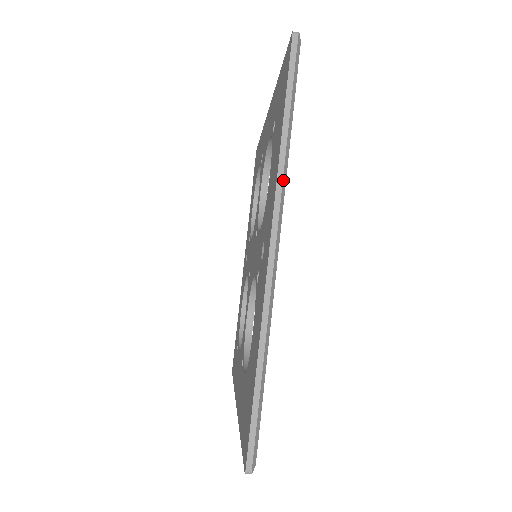
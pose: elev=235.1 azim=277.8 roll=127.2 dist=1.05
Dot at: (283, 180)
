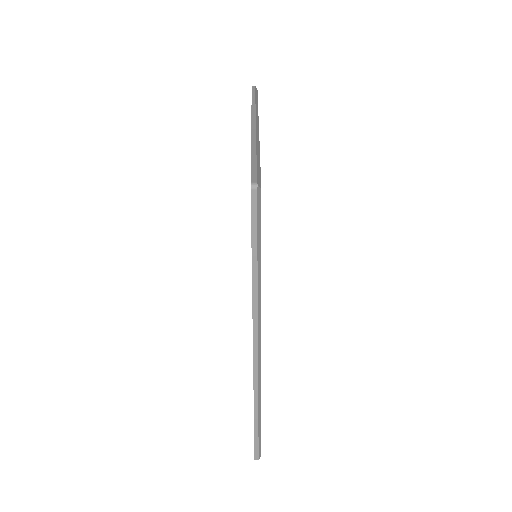
Dot at: (256, 108)
